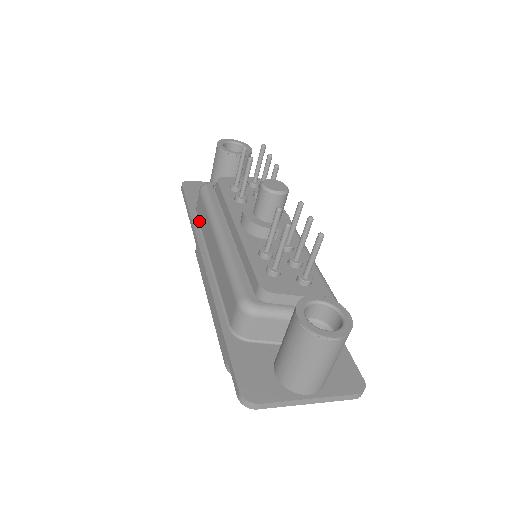
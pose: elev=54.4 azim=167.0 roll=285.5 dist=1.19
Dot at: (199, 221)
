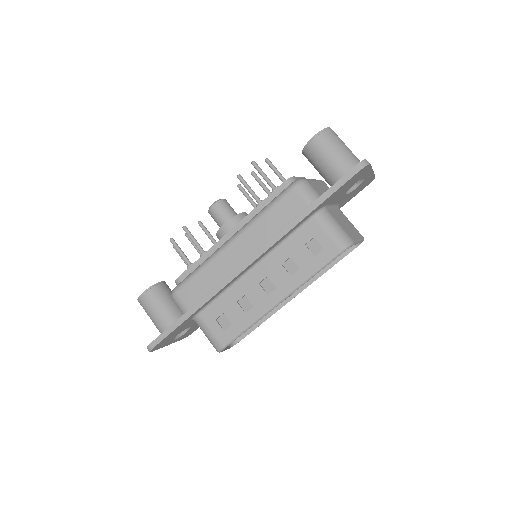
Dot at: (202, 297)
